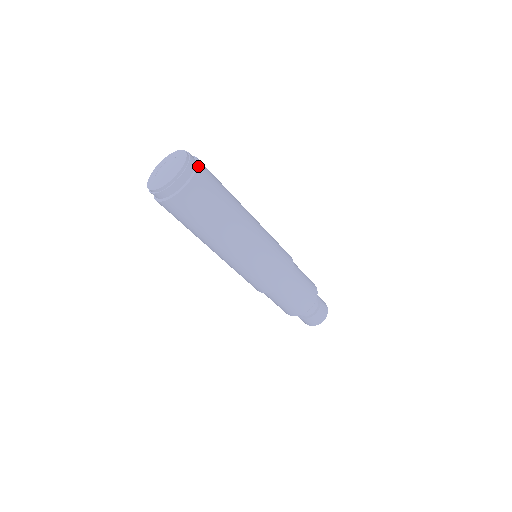
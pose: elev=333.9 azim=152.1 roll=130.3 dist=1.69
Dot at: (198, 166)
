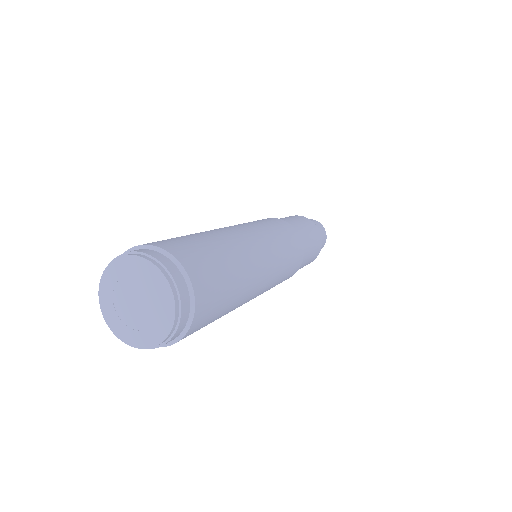
Dot at: (195, 303)
